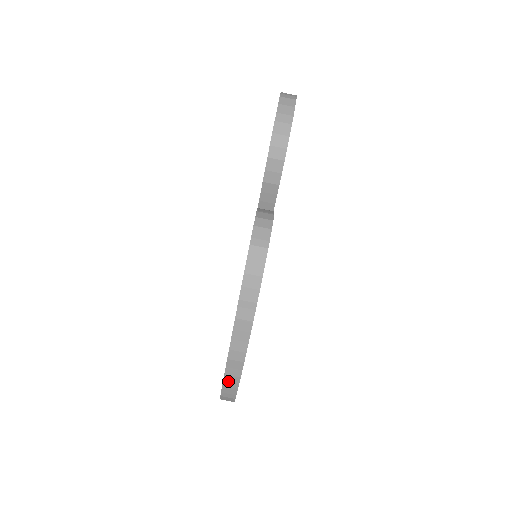
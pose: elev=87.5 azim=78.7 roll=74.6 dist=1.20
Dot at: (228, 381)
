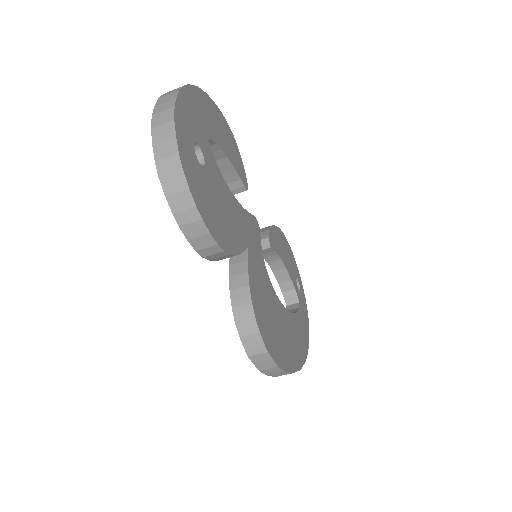
Dot at: occluded
